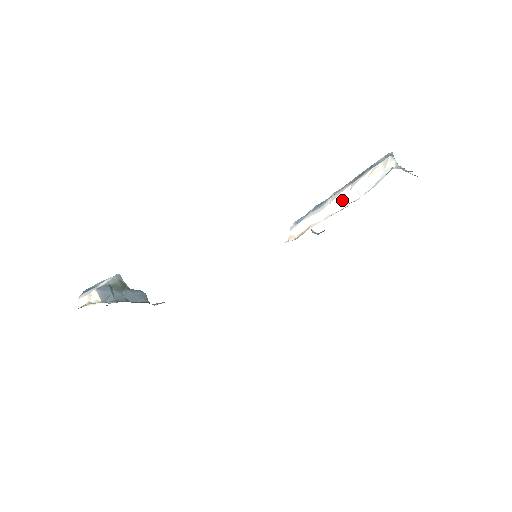
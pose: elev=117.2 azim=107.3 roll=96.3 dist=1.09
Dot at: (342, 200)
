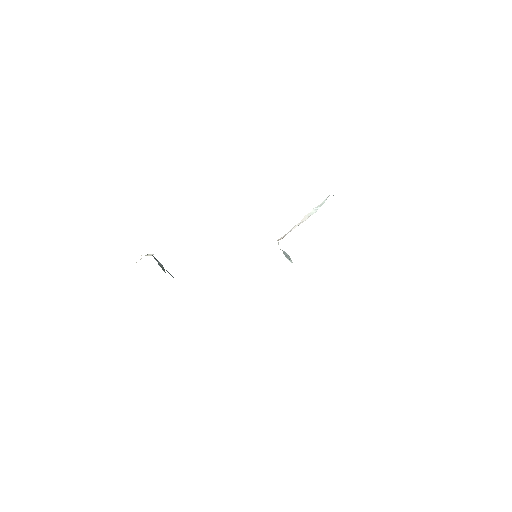
Dot at: (307, 217)
